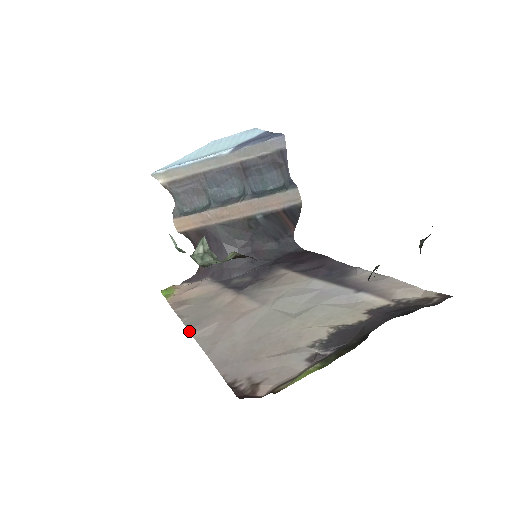
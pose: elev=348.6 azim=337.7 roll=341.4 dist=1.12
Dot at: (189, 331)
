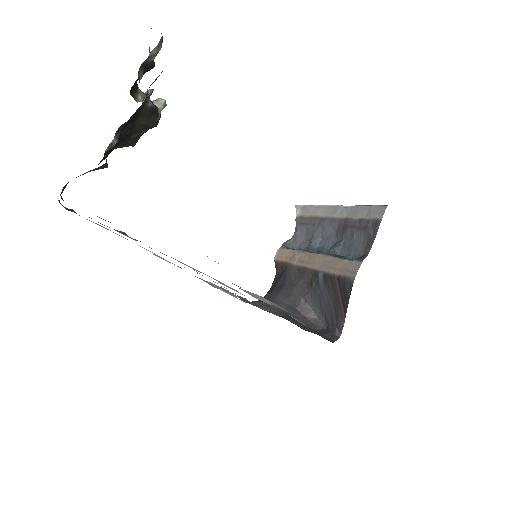
Dot at: occluded
